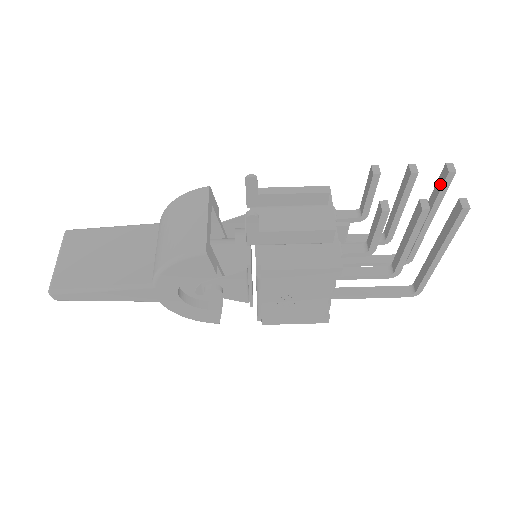
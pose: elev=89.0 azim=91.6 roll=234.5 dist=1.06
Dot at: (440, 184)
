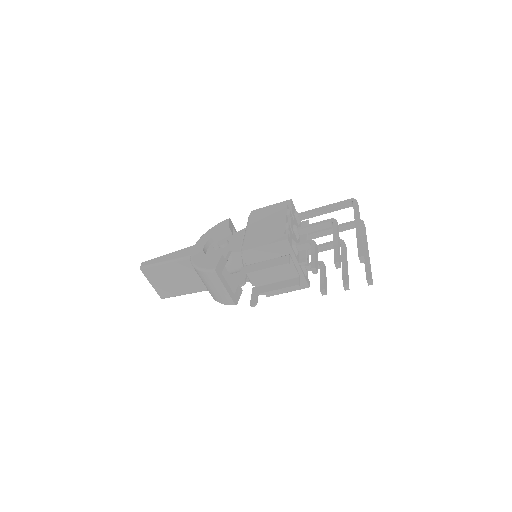
Dot at: occluded
